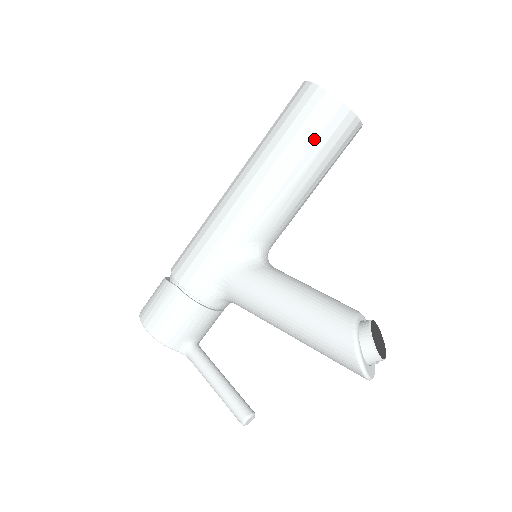
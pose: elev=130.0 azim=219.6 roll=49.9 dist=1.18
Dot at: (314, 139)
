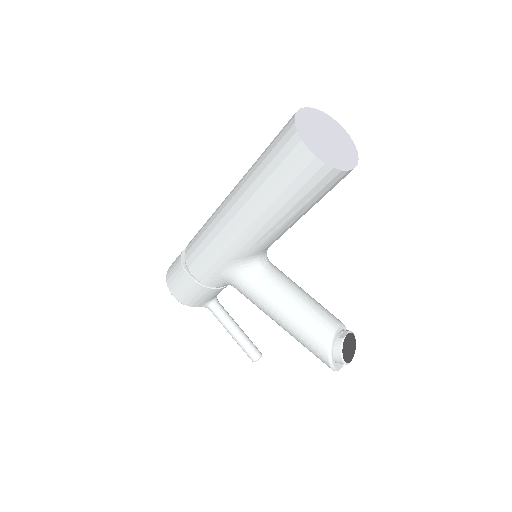
Dot at: (303, 195)
